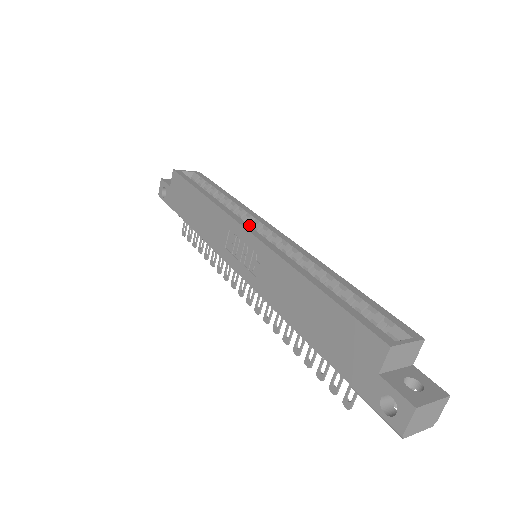
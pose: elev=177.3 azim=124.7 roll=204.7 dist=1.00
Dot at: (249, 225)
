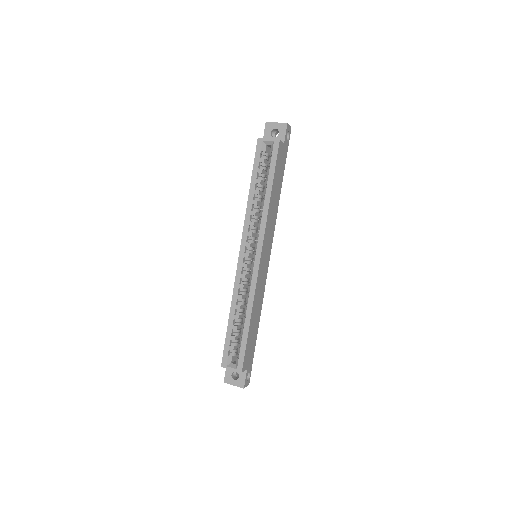
Dot at: (256, 238)
